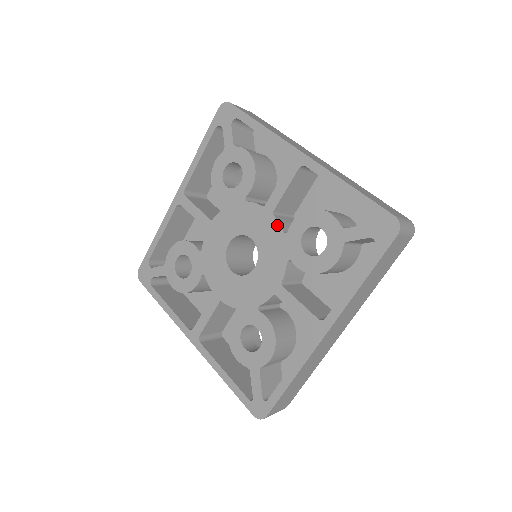
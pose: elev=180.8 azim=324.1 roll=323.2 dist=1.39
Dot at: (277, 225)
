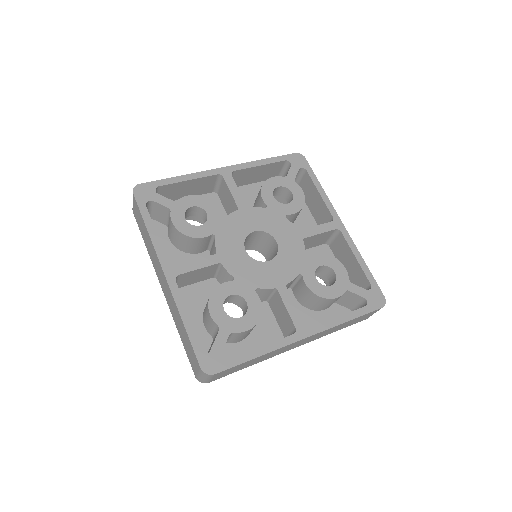
Dot at: (303, 248)
